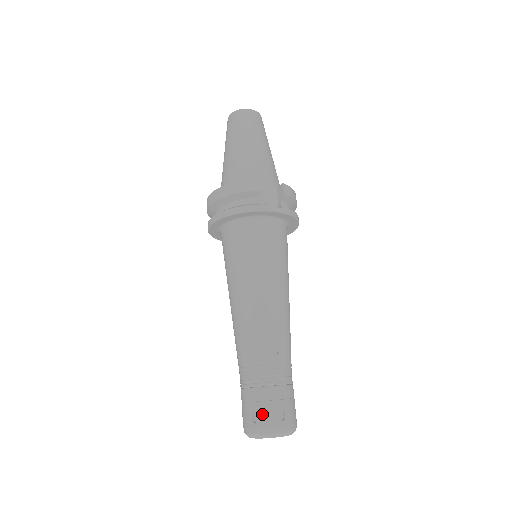
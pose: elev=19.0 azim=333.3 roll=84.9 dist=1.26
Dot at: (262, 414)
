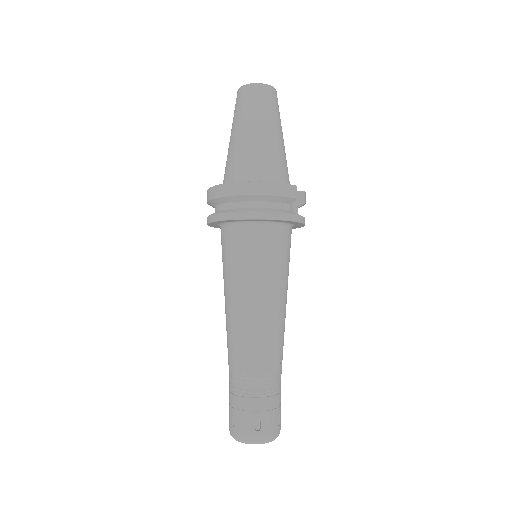
Dot at: (266, 423)
